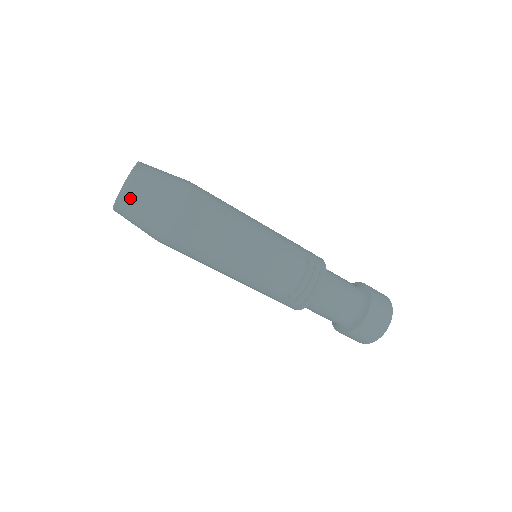
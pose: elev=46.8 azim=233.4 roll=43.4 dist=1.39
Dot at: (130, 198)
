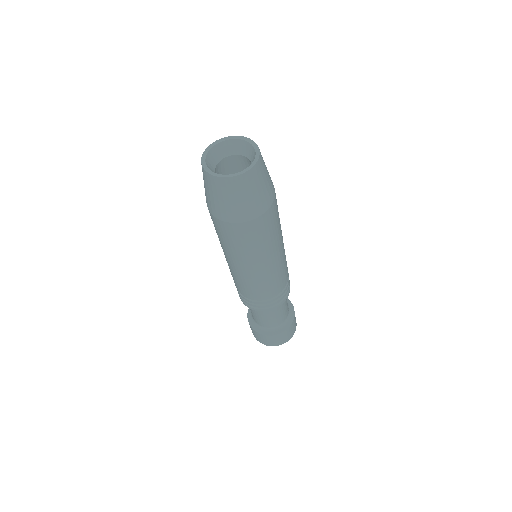
Dot at: (212, 180)
